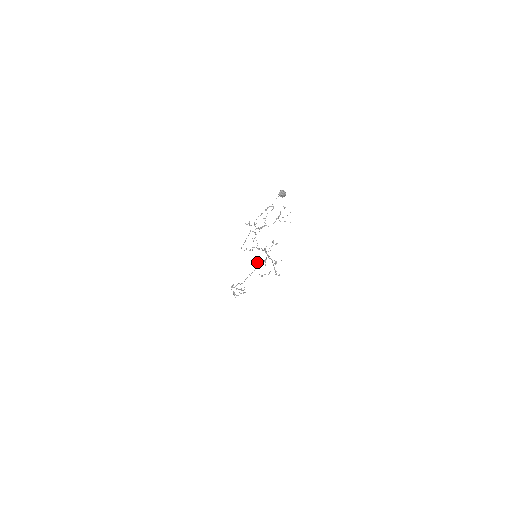
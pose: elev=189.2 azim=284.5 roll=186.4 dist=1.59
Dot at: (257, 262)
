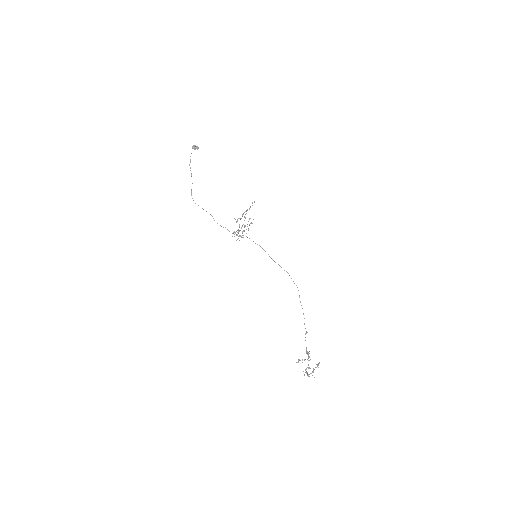
Dot at: occluded
